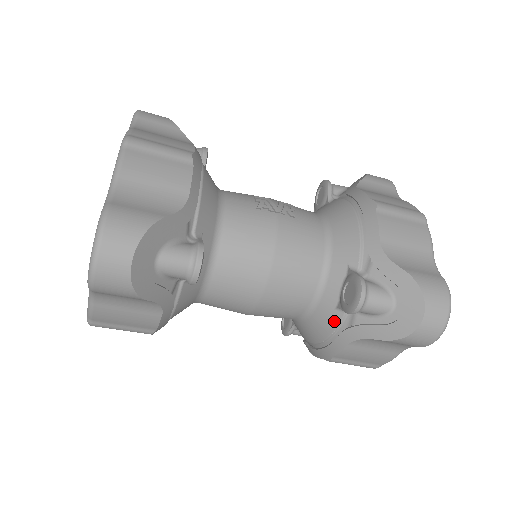
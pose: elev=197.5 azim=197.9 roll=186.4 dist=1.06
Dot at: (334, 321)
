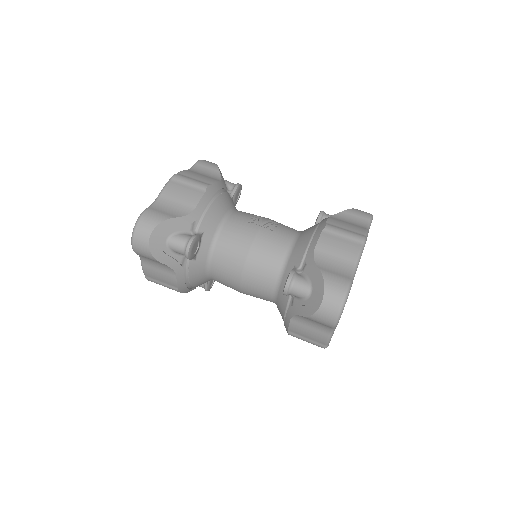
Dot at: (285, 302)
